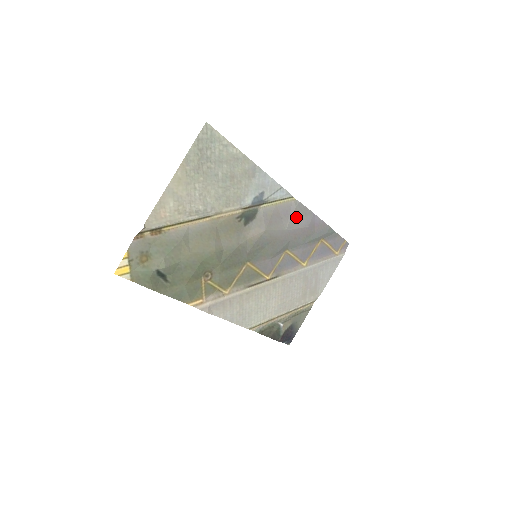
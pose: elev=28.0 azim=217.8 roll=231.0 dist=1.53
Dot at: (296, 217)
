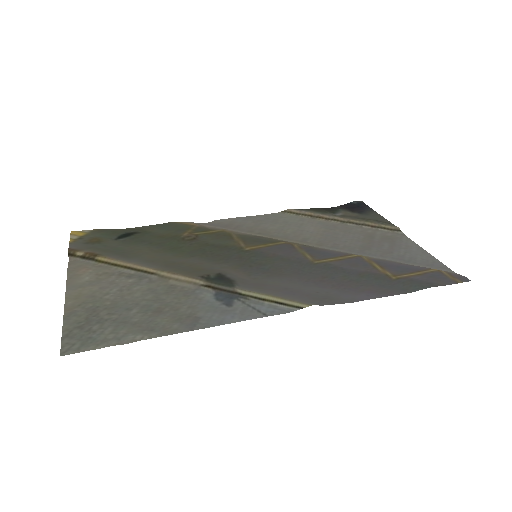
Dot at: (316, 294)
